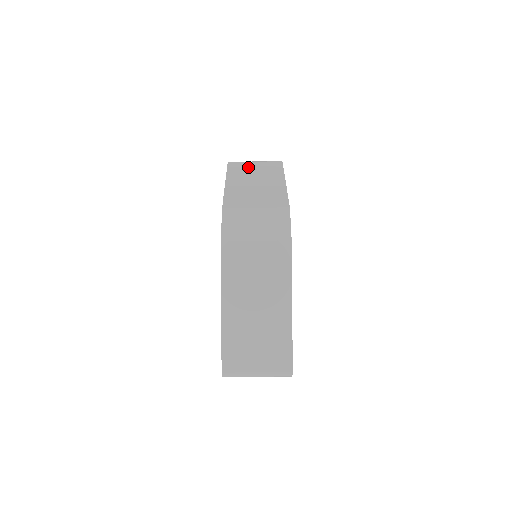
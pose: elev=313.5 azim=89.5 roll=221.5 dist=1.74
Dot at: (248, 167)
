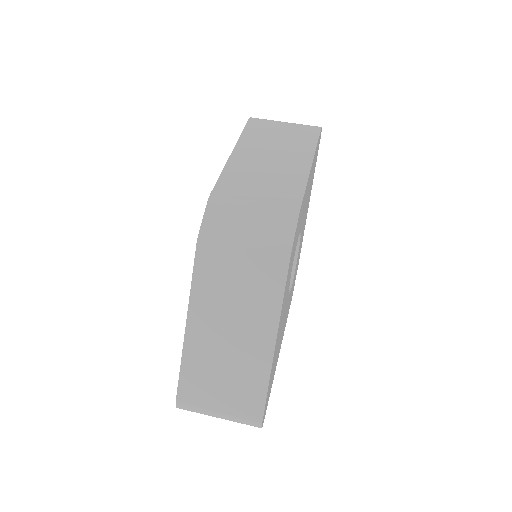
Dot at: (272, 131)
